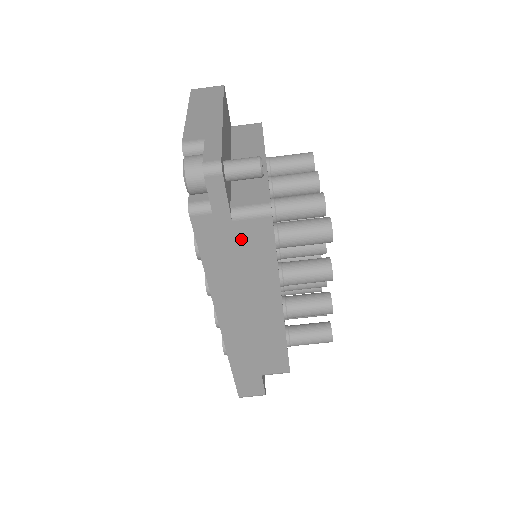
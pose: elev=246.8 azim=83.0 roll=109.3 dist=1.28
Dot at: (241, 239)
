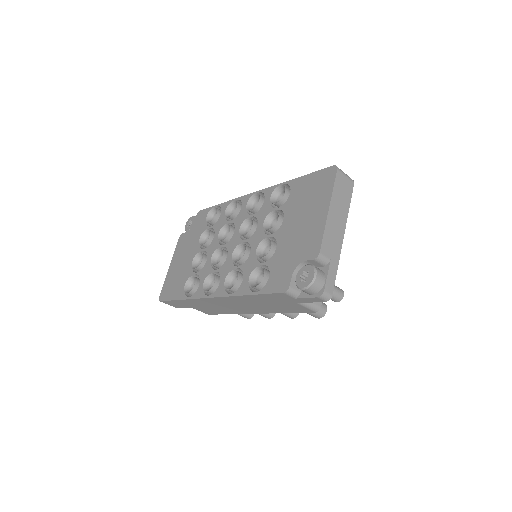
Dot at: (287, 305)
